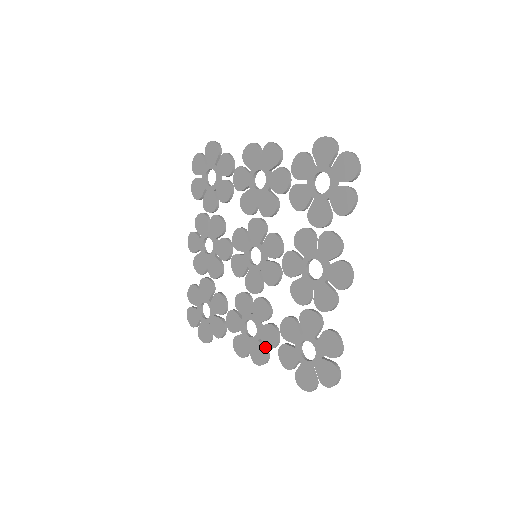
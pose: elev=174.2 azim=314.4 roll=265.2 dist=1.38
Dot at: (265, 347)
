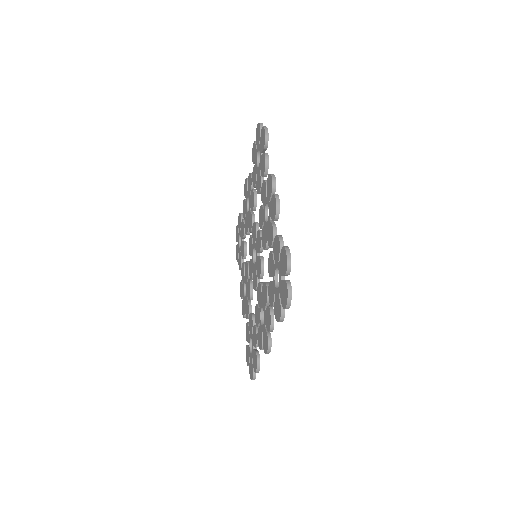
Dot at: occluded
